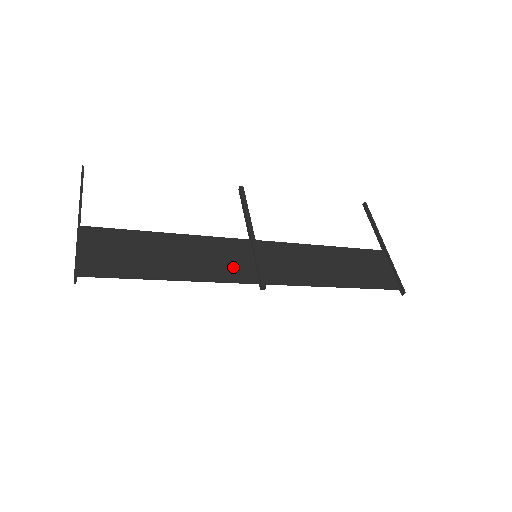
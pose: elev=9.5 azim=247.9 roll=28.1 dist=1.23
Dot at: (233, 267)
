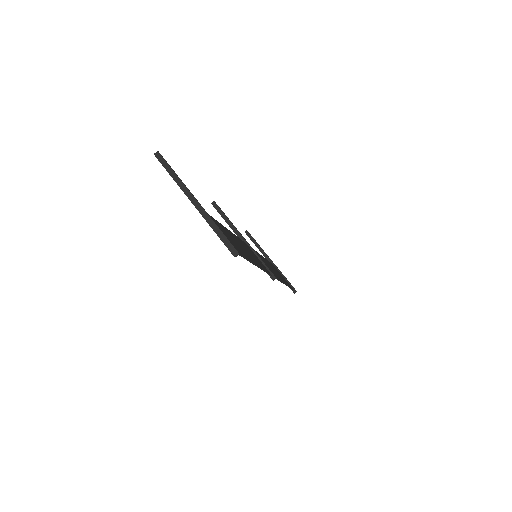
Dot at: occluded
